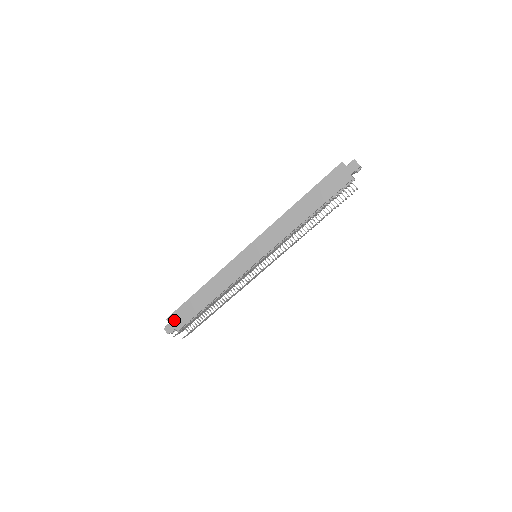
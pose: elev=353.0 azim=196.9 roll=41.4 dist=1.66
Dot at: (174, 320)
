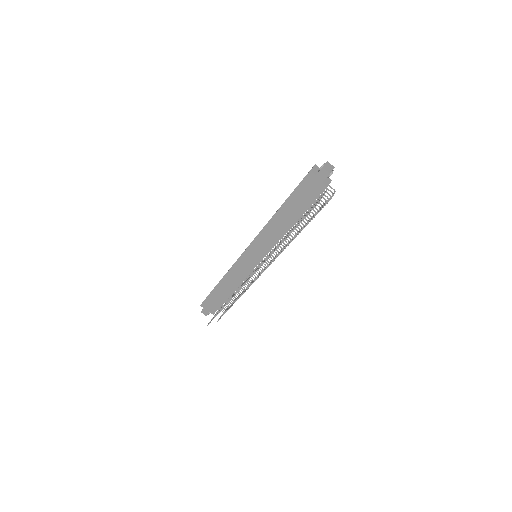
Dot at: (206, 306)
